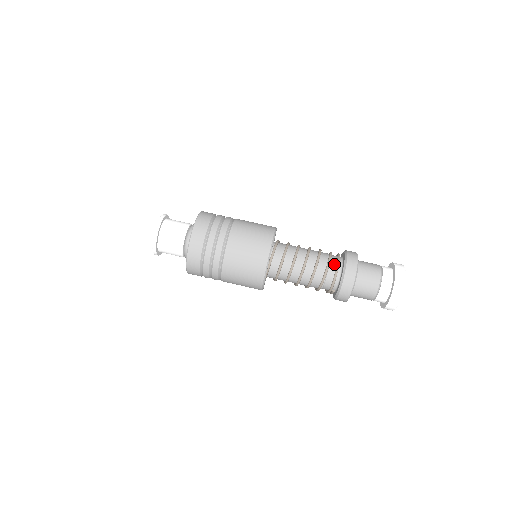
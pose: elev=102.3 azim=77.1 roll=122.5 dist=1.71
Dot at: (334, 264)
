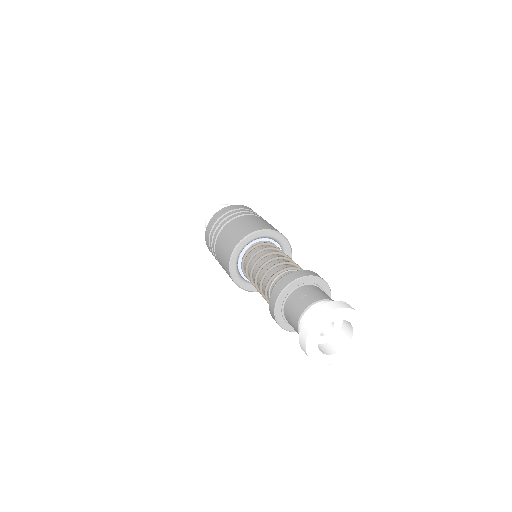
Dot at: occluded
